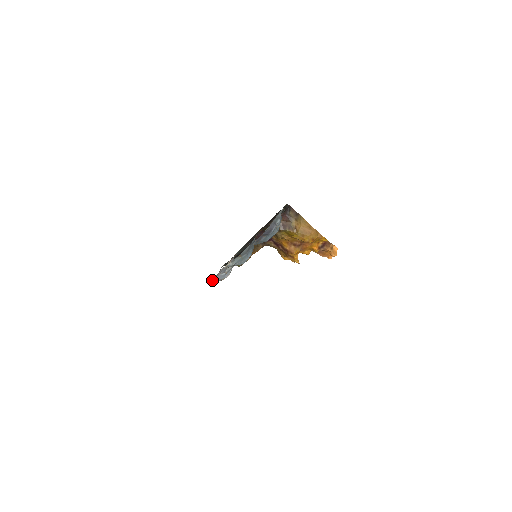
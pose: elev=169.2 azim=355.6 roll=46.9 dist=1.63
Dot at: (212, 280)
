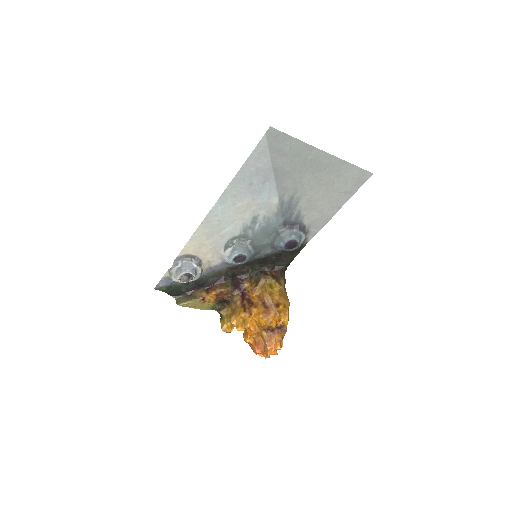
Dot at: (179, 262)
